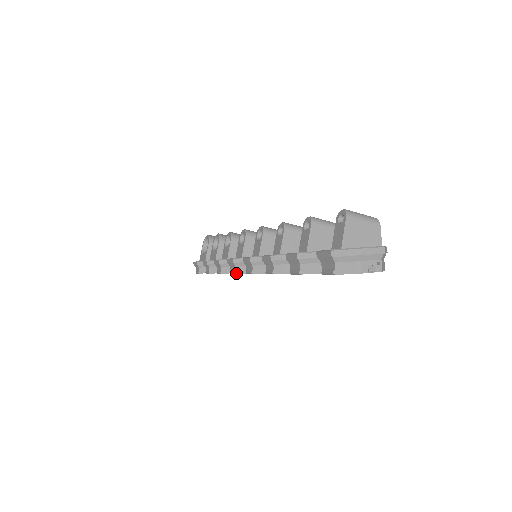
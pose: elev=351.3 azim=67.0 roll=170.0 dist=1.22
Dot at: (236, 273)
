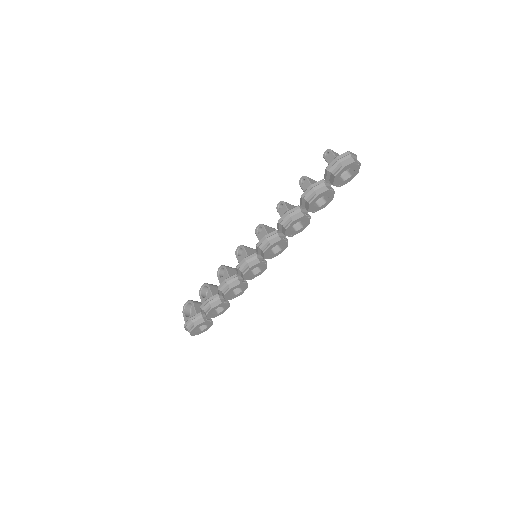
Dot at: (250, 267)
